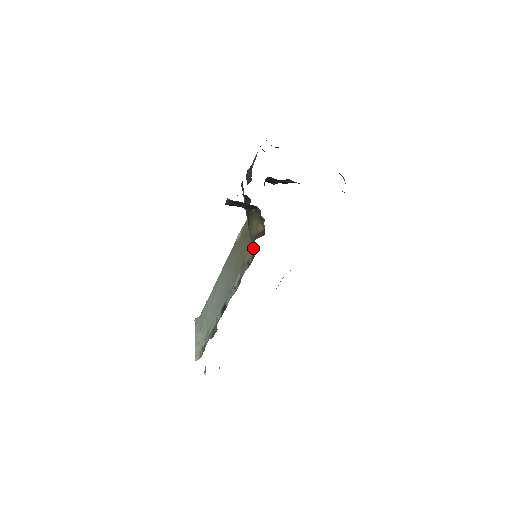
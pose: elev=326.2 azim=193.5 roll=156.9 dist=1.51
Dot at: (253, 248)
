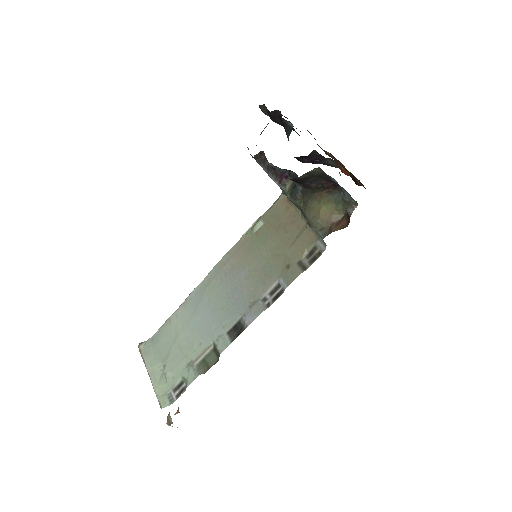
Dot at: (312, 244)
